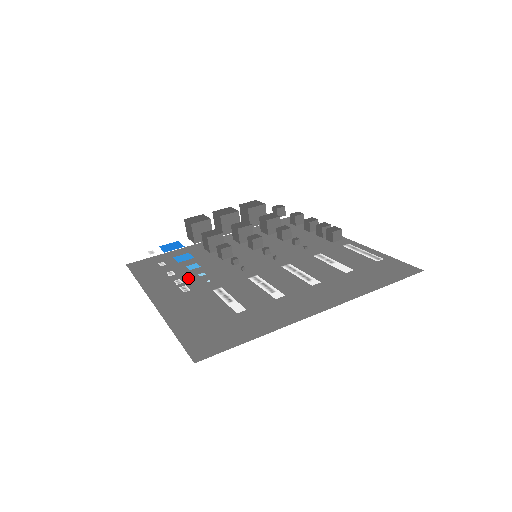
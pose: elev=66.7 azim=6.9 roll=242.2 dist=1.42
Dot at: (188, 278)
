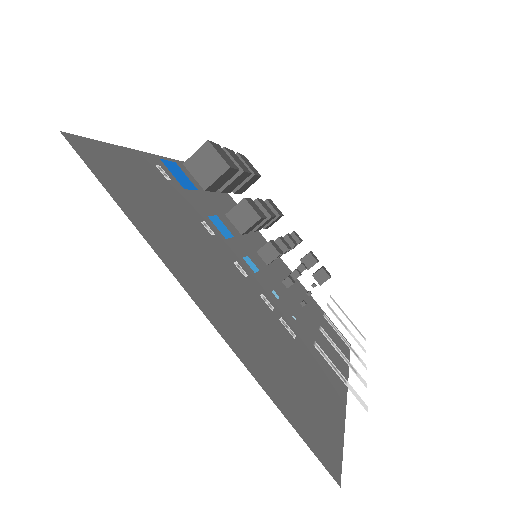
Dot at: (196, 253)
